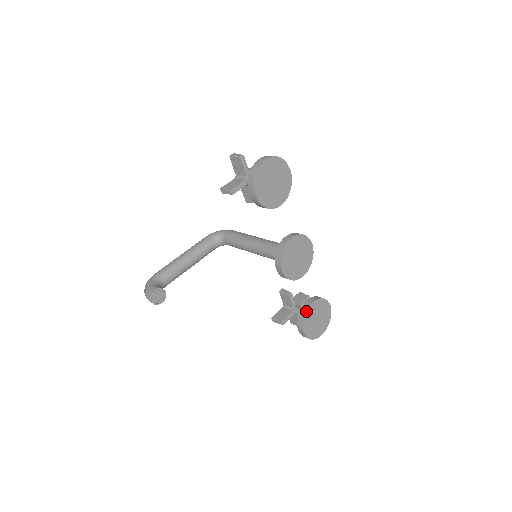
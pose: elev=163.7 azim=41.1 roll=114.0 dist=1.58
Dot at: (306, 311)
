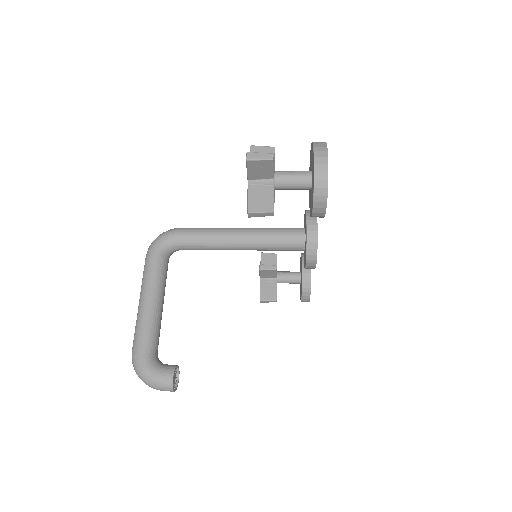
Dot at: occluded
